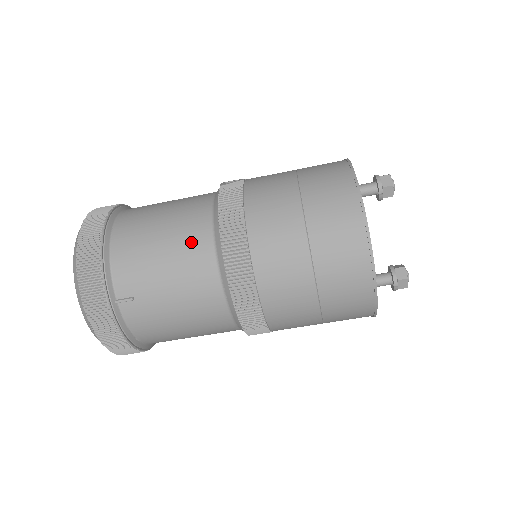
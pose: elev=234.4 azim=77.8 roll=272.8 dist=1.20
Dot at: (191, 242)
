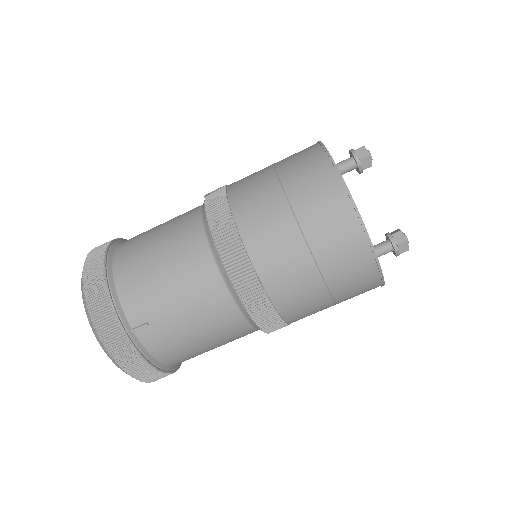
Dot at: (189, 256)
